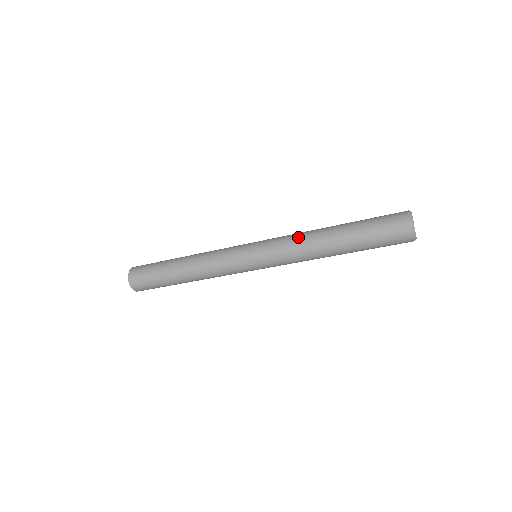
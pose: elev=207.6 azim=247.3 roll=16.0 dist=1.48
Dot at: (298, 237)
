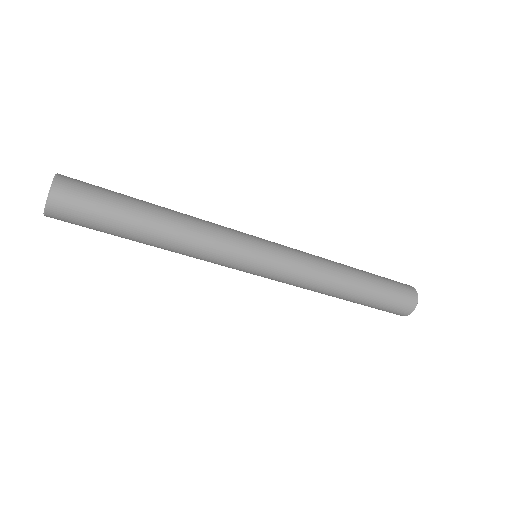
Dot at: (319, 277)
